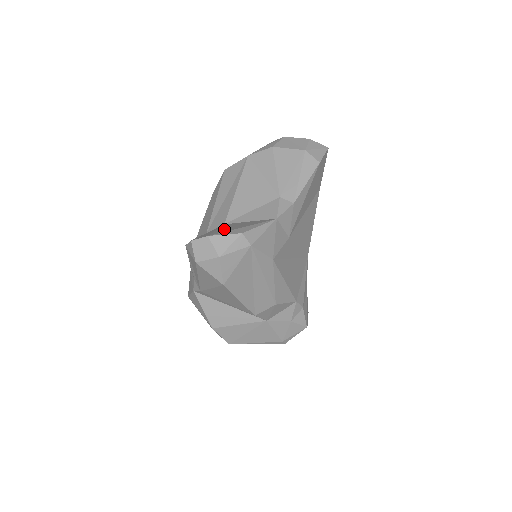
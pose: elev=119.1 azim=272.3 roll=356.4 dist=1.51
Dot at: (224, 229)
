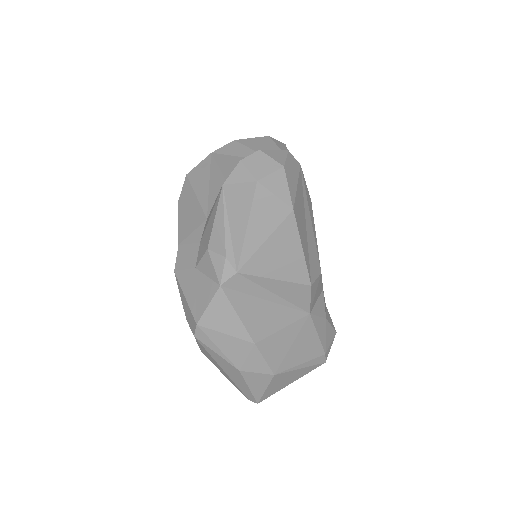
Dot at: occluded
